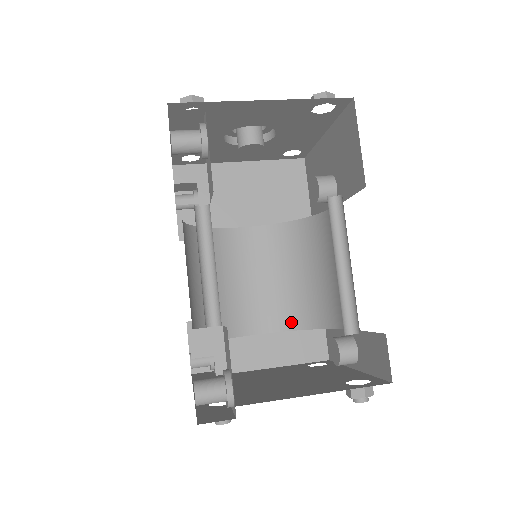
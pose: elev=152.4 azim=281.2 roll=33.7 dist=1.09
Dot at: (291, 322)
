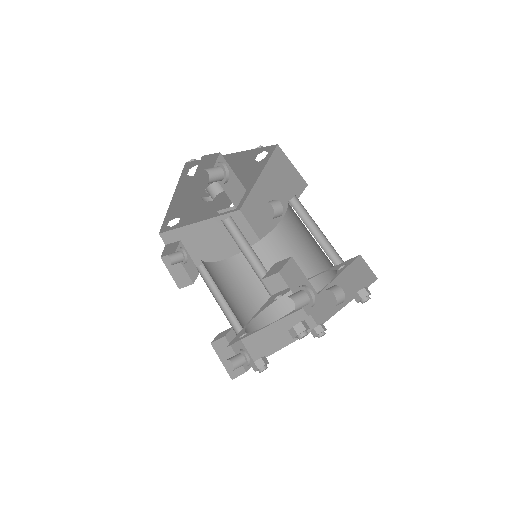
Dot at: (286, 308)
